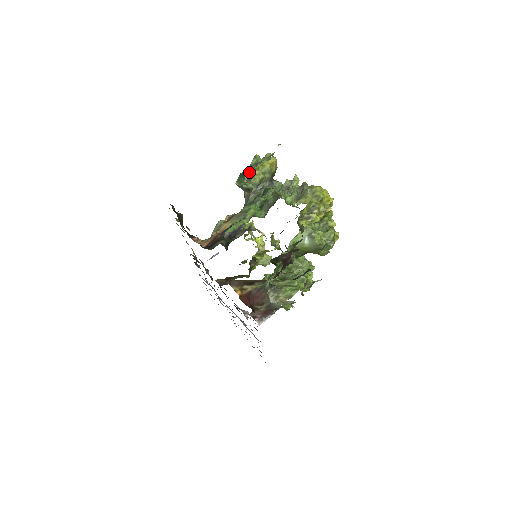
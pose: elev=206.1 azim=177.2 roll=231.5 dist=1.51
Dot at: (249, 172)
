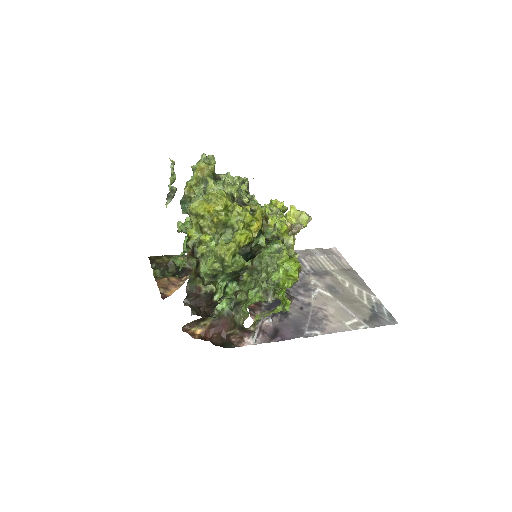
Dot at: (185, 196)
